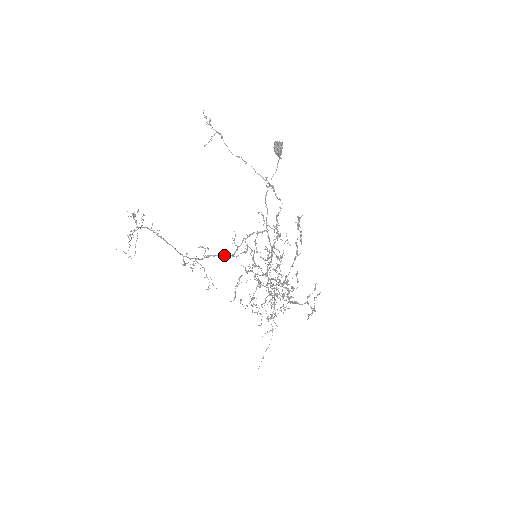
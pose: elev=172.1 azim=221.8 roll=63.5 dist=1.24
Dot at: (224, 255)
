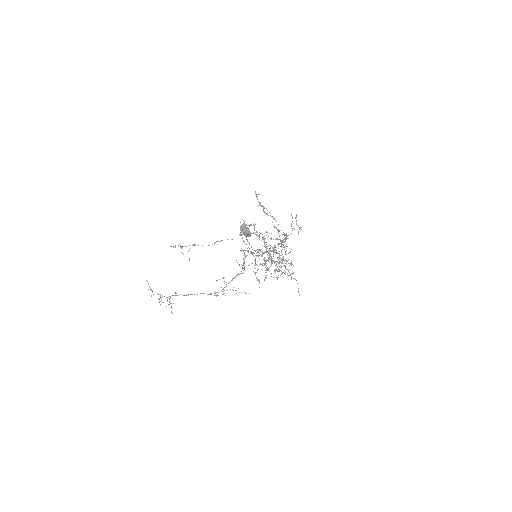
Dot at: occluded
